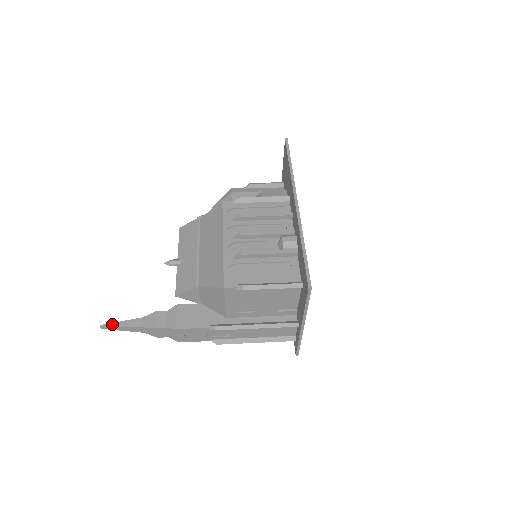
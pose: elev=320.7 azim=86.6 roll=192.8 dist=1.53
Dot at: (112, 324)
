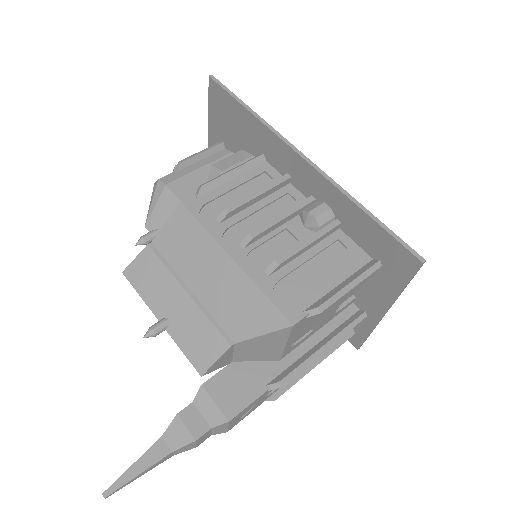
Dot at: (121, 479)
